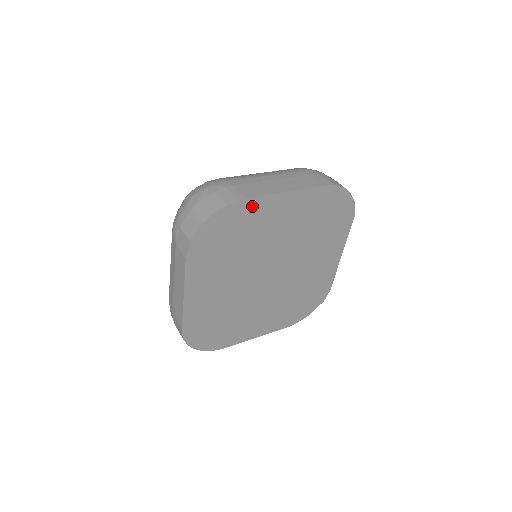
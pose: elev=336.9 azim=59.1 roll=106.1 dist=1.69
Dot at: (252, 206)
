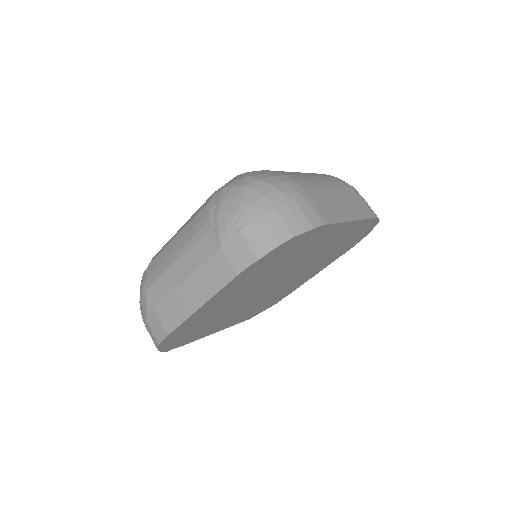
Dot at: (326, 230)
